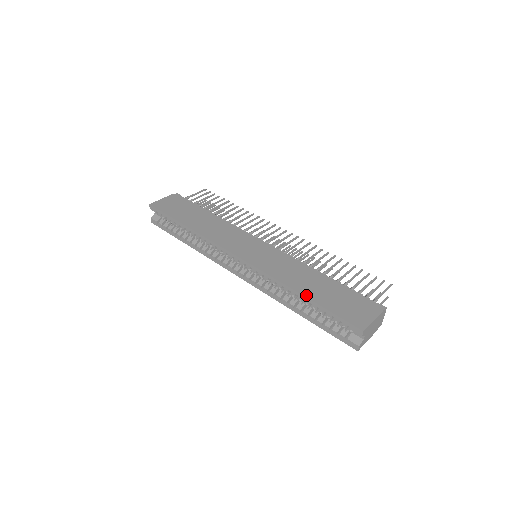
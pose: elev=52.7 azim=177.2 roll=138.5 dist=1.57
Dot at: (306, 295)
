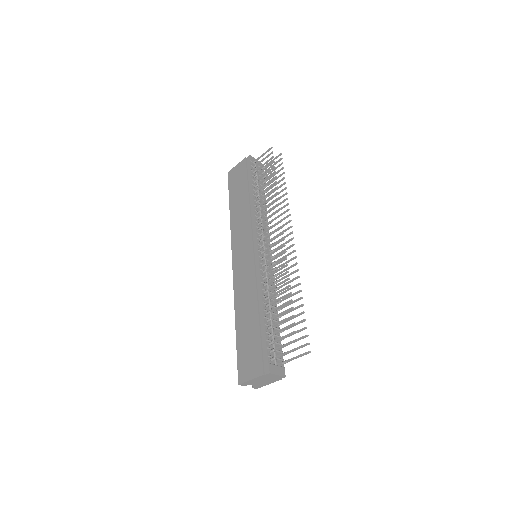
Dot at: (236, 327)
